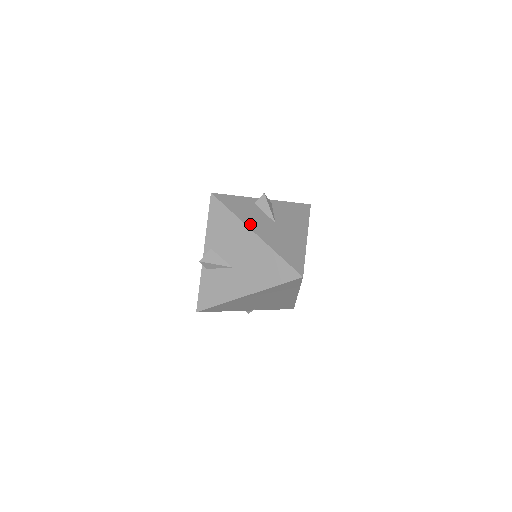
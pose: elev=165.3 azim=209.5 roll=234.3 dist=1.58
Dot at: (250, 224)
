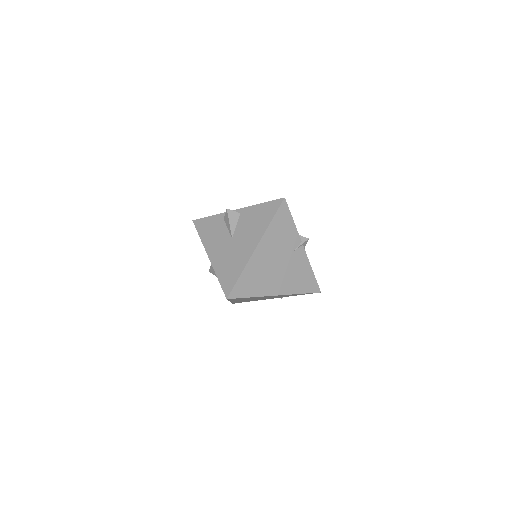
Dot at: (208, 247)
